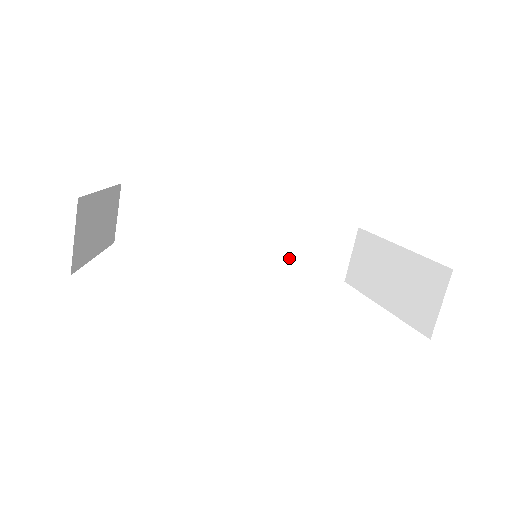
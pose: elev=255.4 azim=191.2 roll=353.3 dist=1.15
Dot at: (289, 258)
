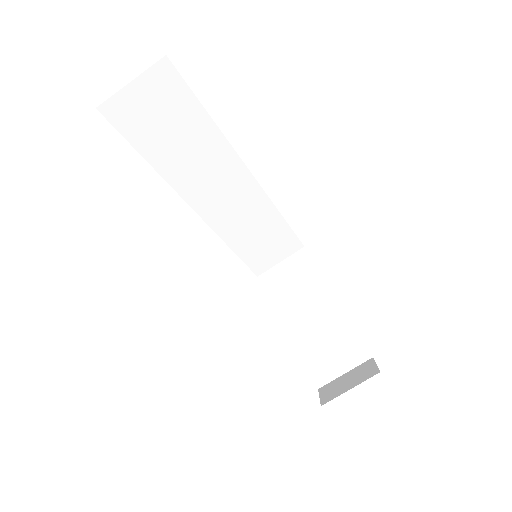
Dot at: (240, 237)
